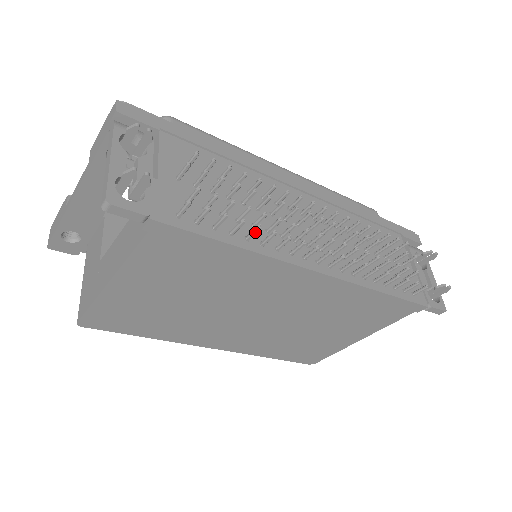
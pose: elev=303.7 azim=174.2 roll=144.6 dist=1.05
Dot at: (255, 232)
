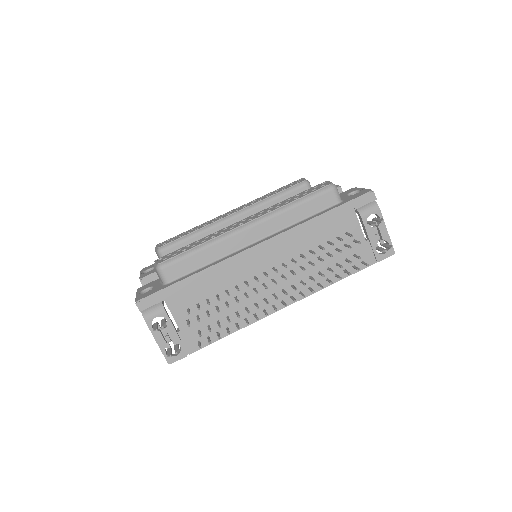
Dot at: (238, 328)
